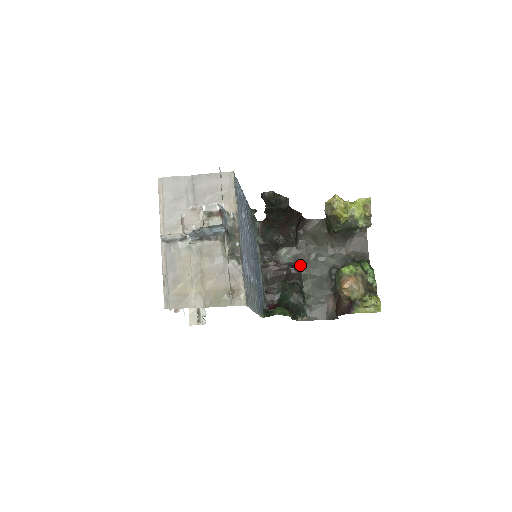
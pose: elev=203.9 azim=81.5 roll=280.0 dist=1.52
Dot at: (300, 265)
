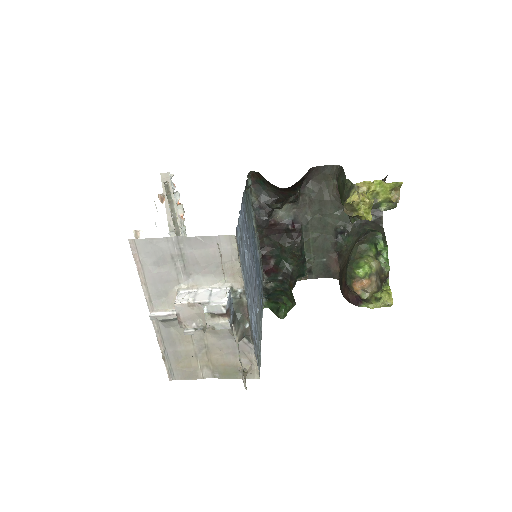
Dot at: (301, 223)
